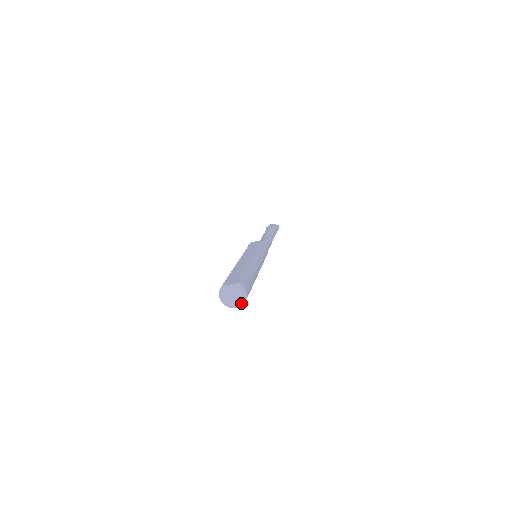
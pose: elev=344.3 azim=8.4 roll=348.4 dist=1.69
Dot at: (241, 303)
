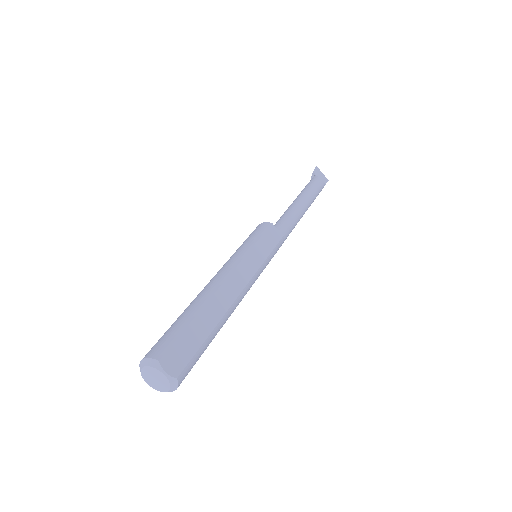
Dot at: (158, 389)
